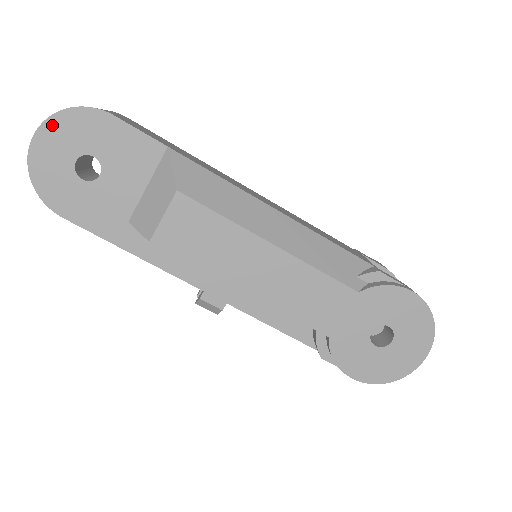
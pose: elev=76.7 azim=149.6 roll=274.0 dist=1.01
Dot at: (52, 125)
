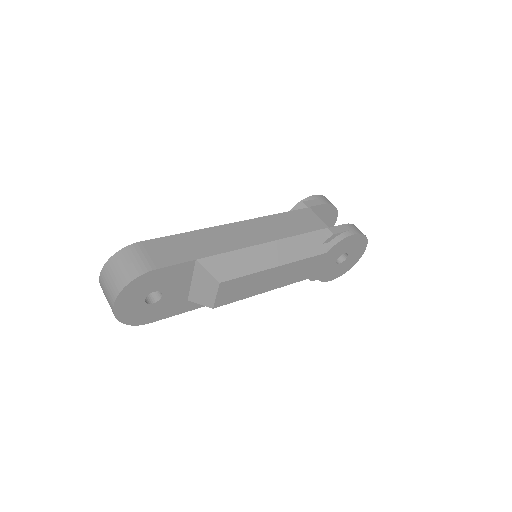
Dot at: (122, 297)
